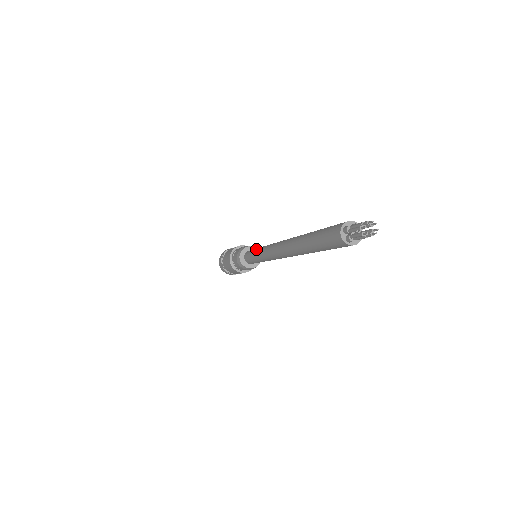
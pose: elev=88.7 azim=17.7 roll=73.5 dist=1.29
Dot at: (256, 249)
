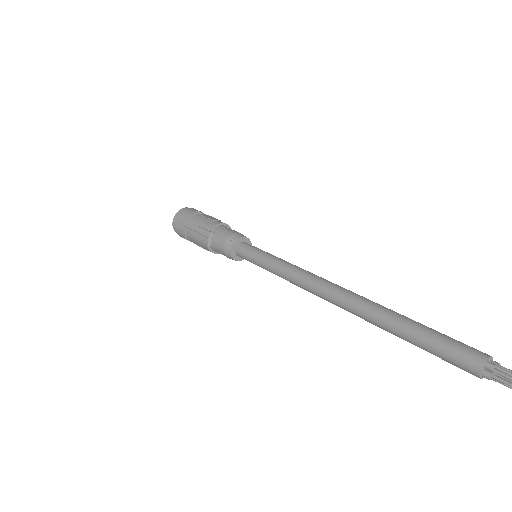
Dot at: (270, 256)
